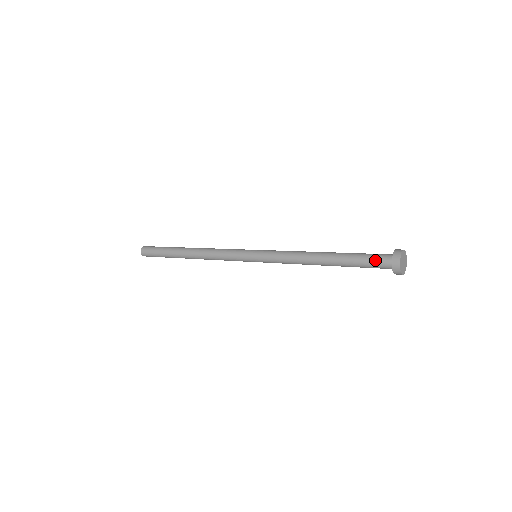
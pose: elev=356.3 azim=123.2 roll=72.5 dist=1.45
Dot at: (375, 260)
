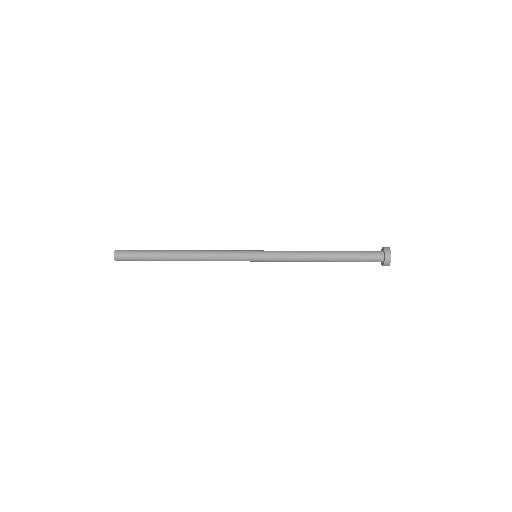
Dot at: (370, 256)
